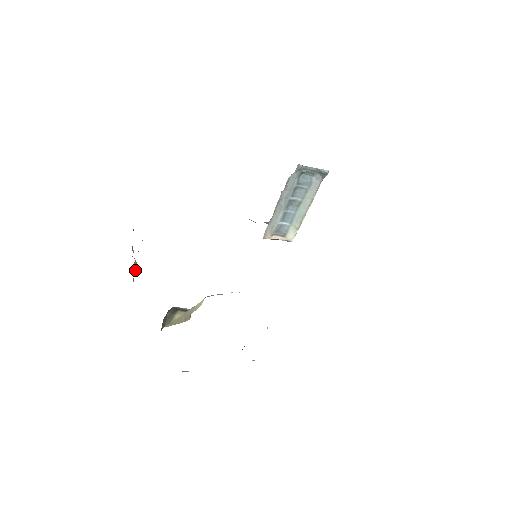
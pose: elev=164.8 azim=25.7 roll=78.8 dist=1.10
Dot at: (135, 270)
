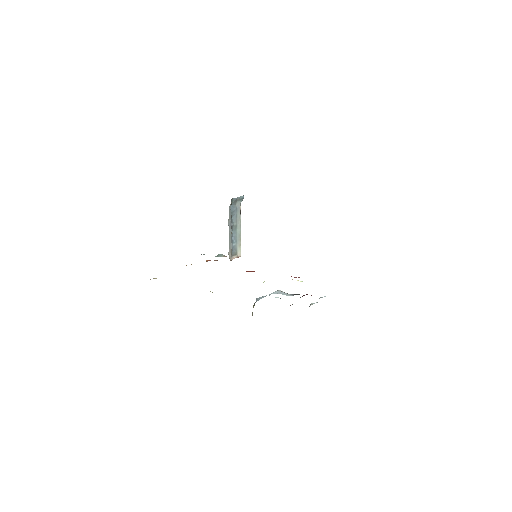
Dot at: occluded
